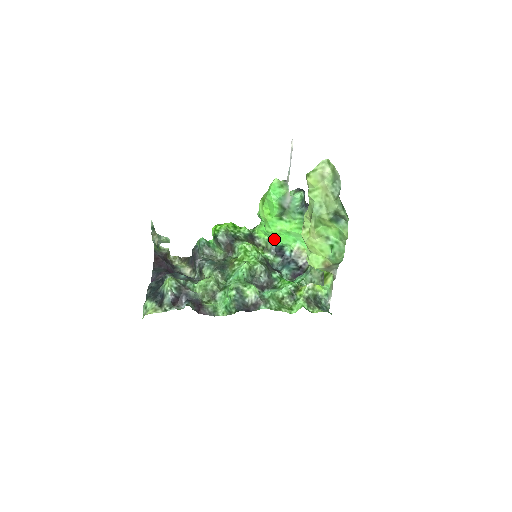
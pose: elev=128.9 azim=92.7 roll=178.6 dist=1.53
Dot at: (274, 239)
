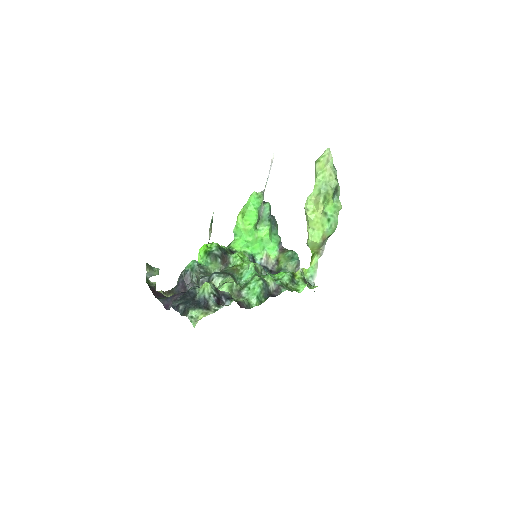
Dot at: (250, 249)
